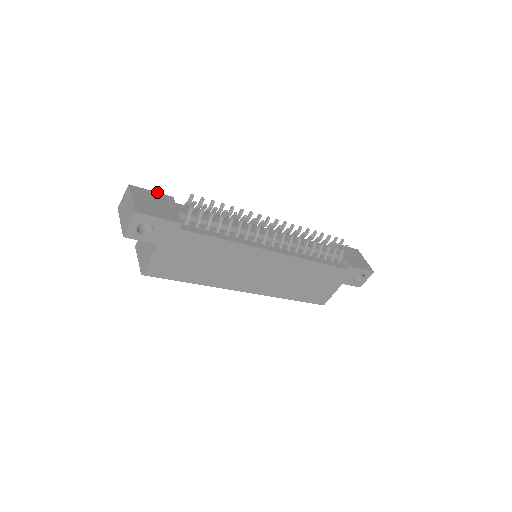
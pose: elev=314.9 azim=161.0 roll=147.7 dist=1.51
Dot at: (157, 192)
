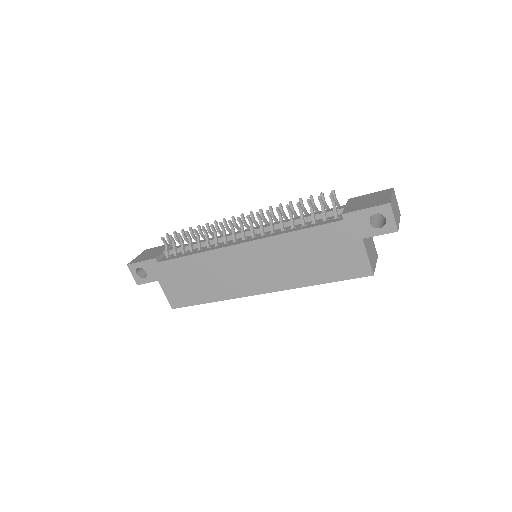
Dot at: (163, 245)
